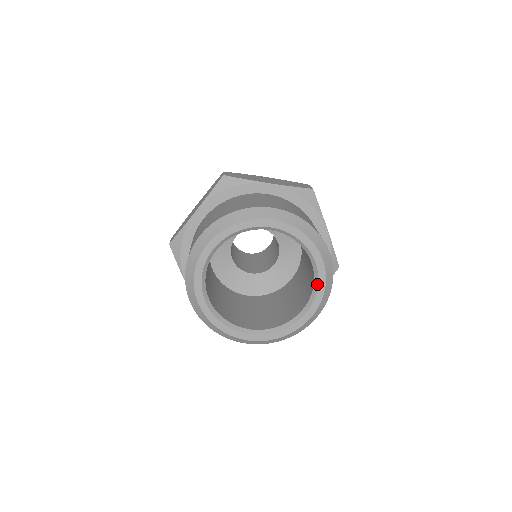
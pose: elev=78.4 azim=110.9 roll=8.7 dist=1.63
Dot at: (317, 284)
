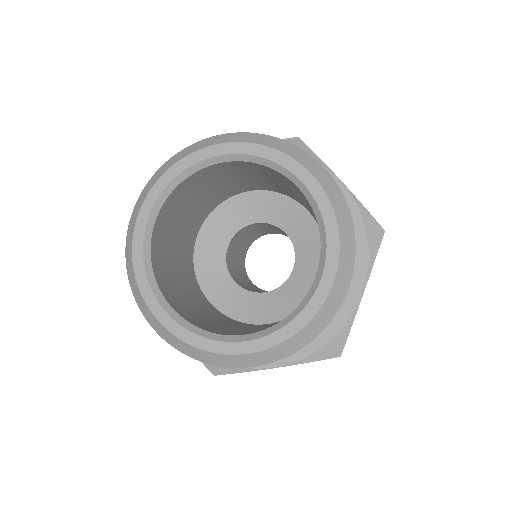
Dot at: (320, 217)
